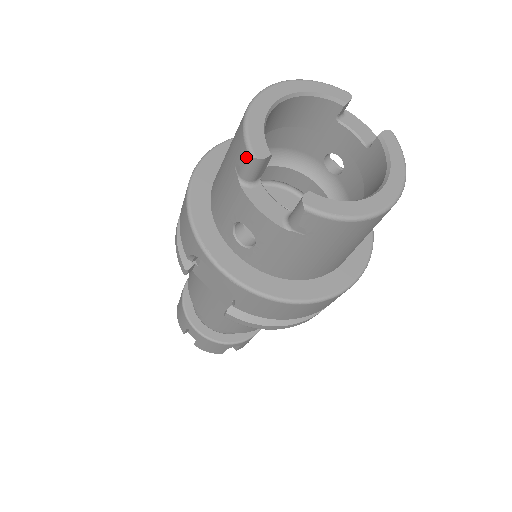
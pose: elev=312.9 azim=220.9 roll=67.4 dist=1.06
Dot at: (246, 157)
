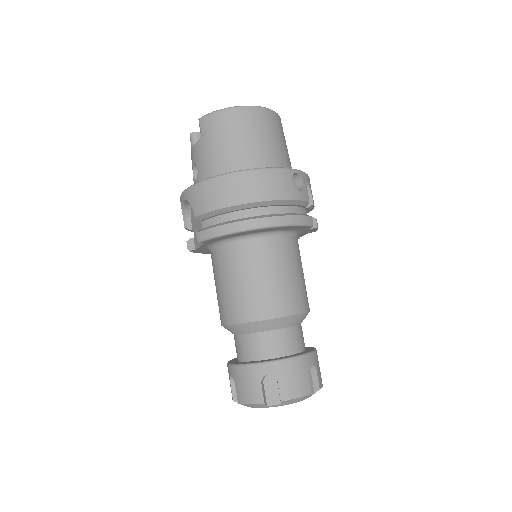
Dot at: (190, 139)
